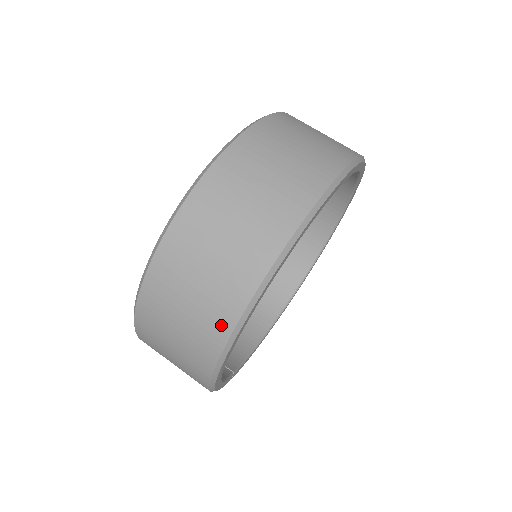
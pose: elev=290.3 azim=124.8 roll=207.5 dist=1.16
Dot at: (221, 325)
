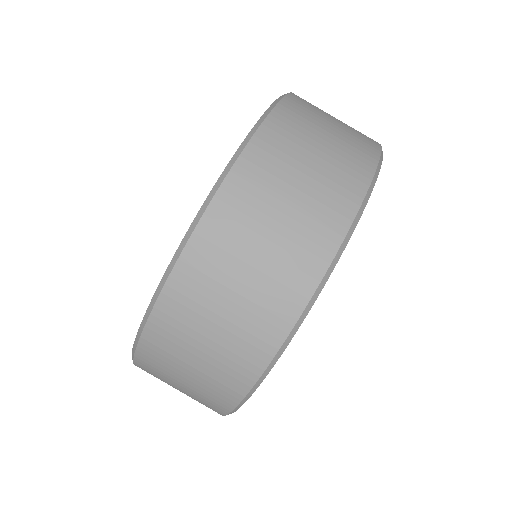
Dot at: (264, 343)
